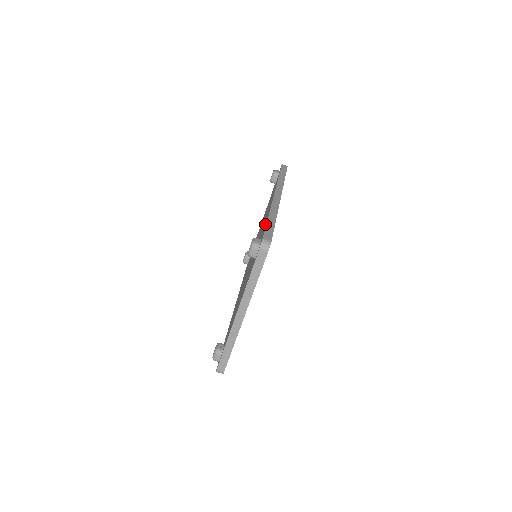
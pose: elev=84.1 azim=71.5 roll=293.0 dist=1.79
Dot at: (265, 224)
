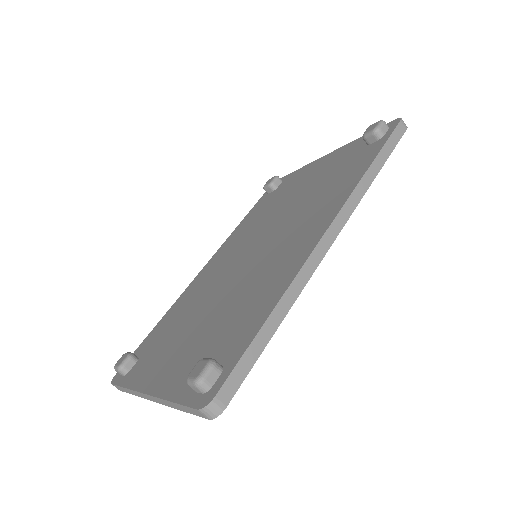
Dot at: (260, 313)
